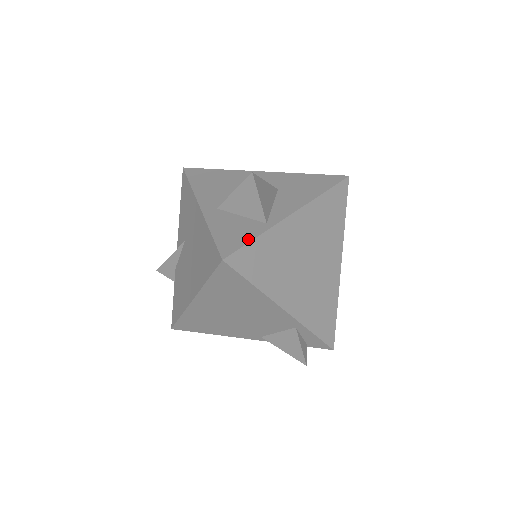
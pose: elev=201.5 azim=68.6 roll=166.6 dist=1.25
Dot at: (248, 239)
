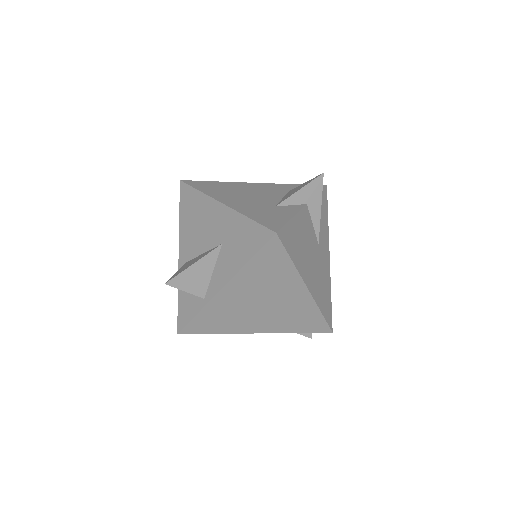
Dot at: (191, 316)
